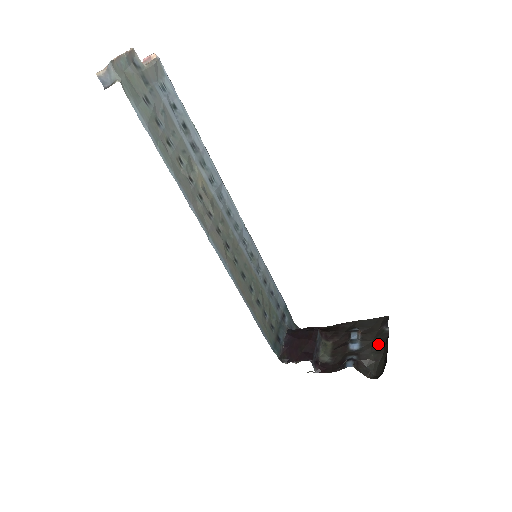
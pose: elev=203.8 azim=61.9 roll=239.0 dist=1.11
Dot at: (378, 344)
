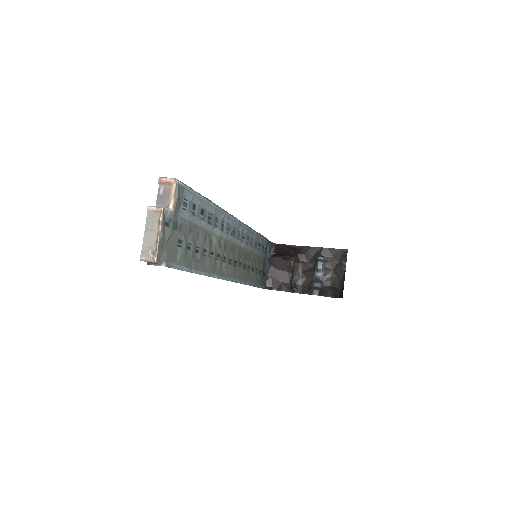
Dot at: (337, 275)
